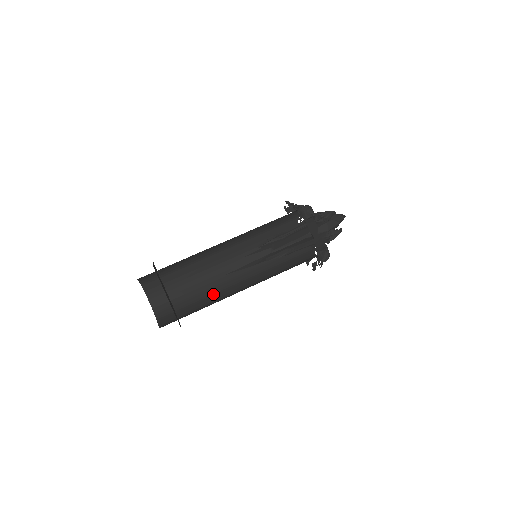
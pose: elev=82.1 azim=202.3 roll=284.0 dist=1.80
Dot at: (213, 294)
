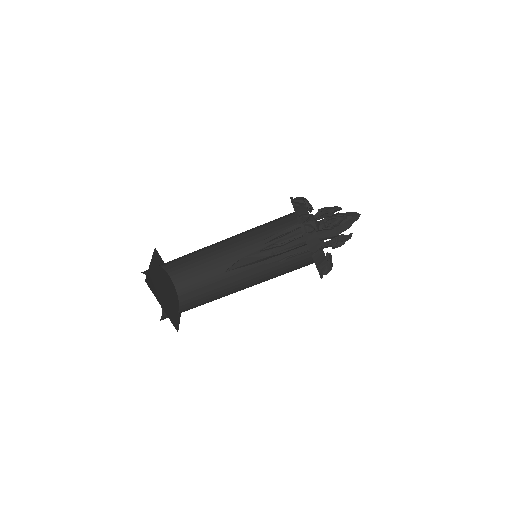
Dot at: (214, 283)
